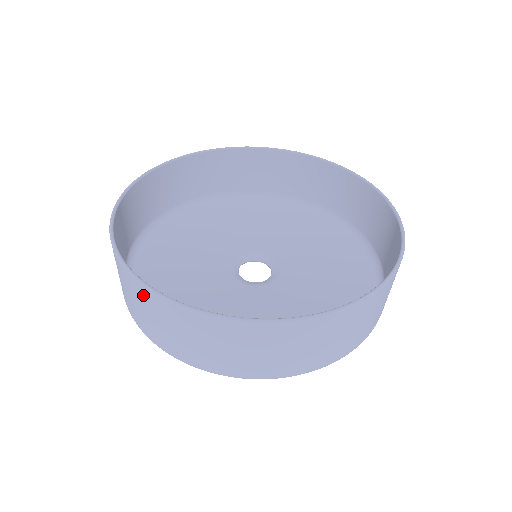
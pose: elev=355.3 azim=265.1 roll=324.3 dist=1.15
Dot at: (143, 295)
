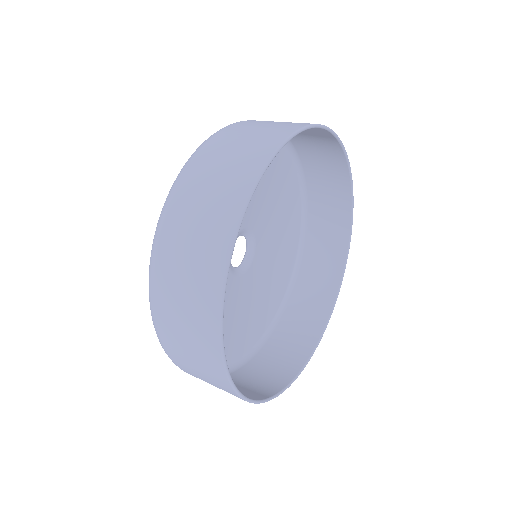
Dot at: occluded
